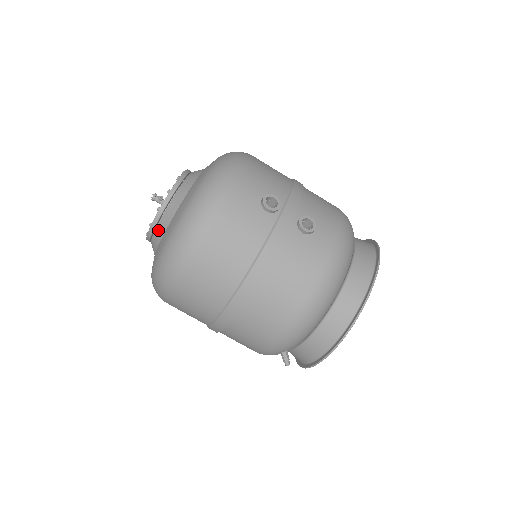
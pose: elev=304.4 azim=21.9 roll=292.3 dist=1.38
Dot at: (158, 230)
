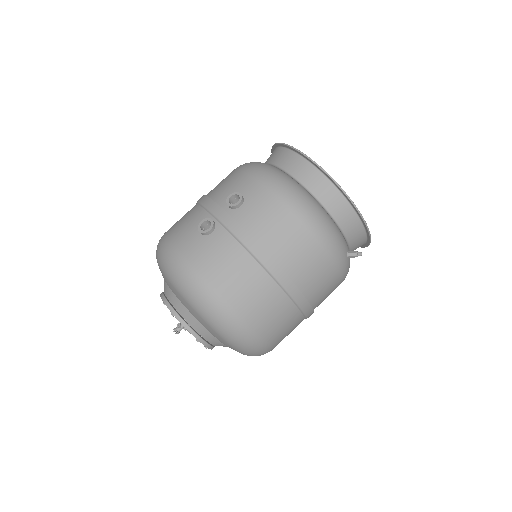
Dot at: (203, 335)
